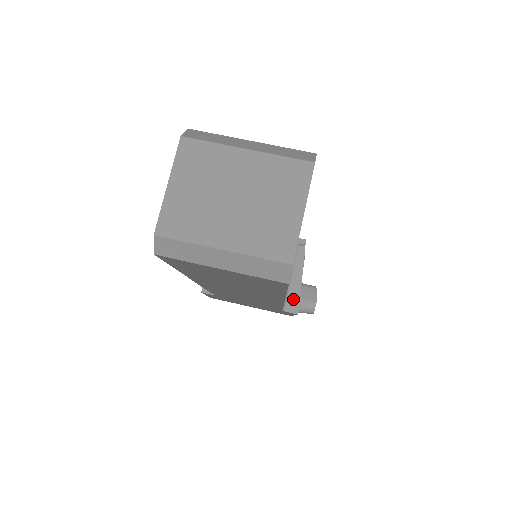
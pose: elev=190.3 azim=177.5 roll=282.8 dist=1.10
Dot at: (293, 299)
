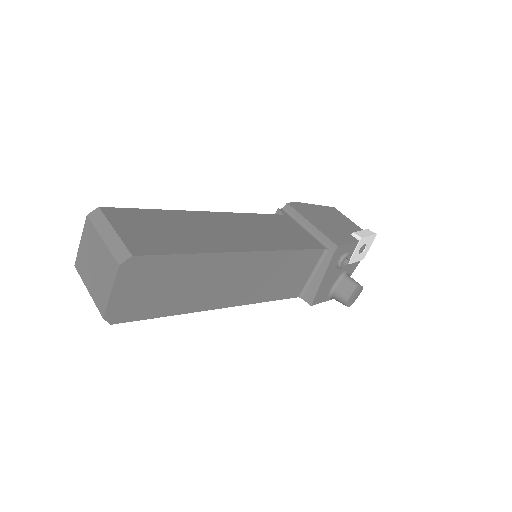
Dot at: (311, 292)
